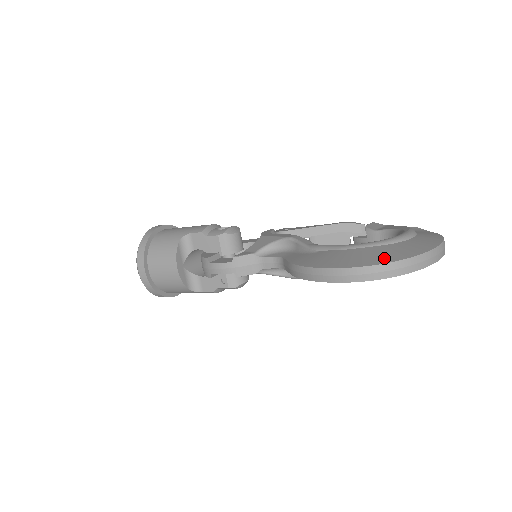
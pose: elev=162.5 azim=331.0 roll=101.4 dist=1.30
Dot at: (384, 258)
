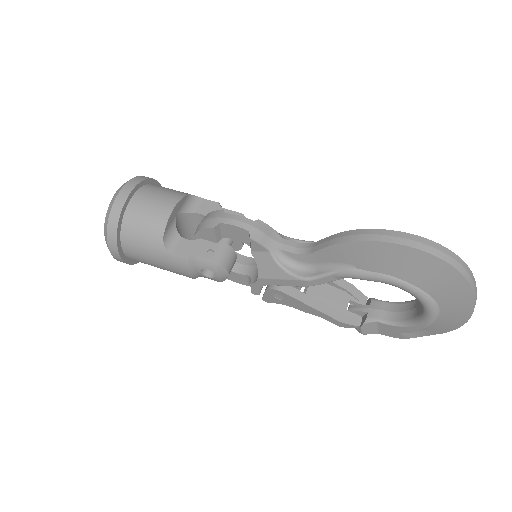
Dot at: occluded
